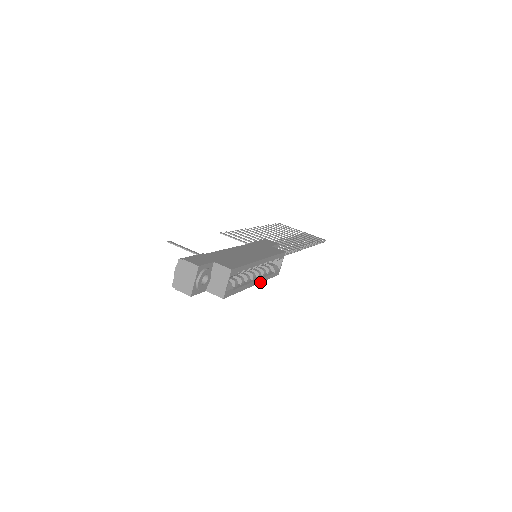
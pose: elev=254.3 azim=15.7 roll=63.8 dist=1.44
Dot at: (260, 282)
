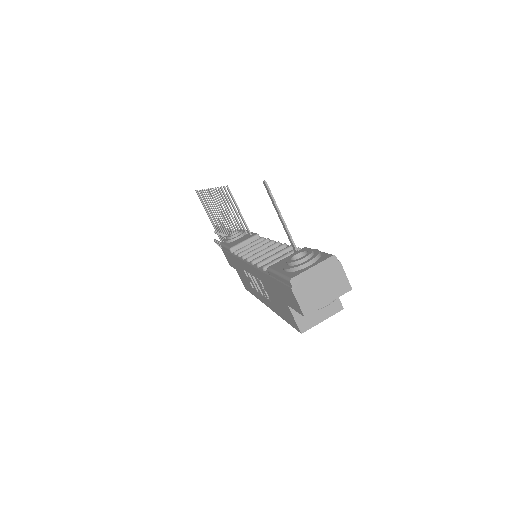
Dot at: (262, 301)
